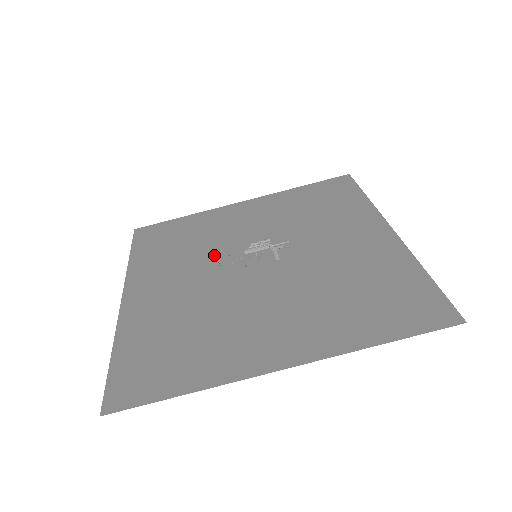
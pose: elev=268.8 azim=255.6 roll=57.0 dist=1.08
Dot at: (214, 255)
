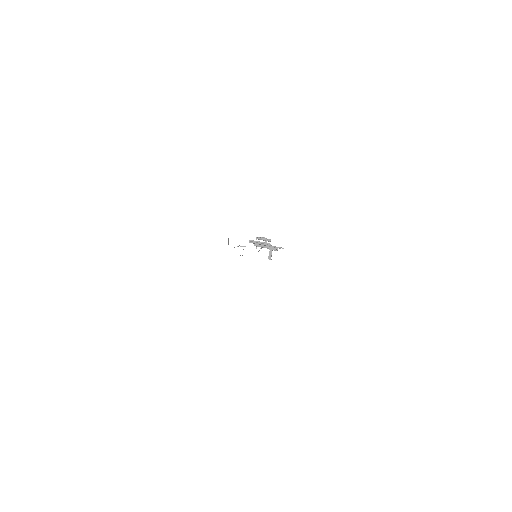
Dot at: occluded
